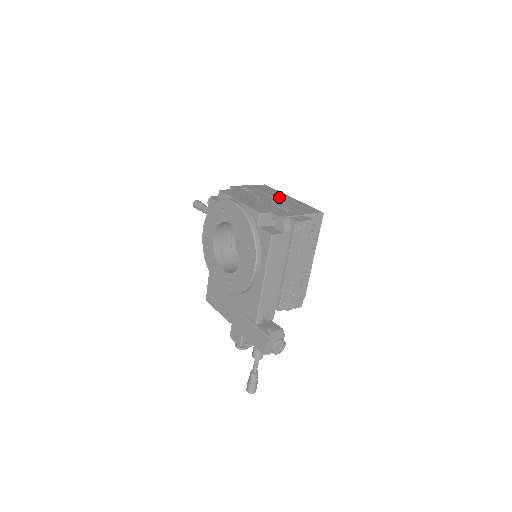
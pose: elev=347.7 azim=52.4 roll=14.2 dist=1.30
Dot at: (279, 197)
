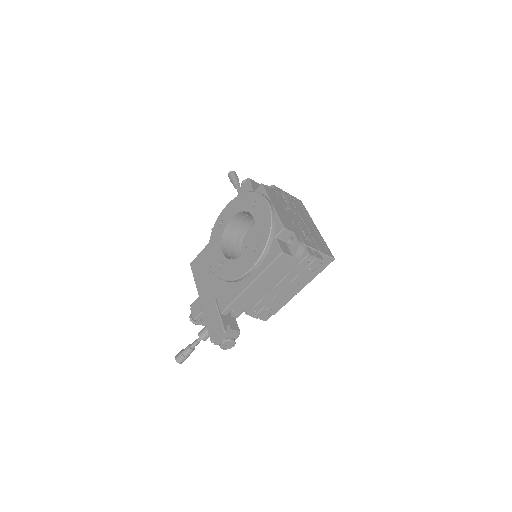
Dot at: (307, 221)
